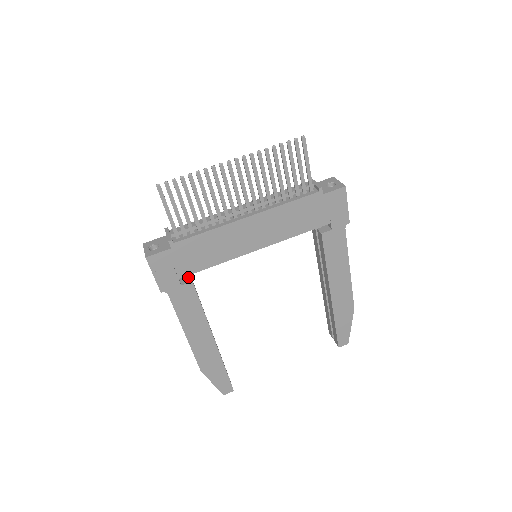
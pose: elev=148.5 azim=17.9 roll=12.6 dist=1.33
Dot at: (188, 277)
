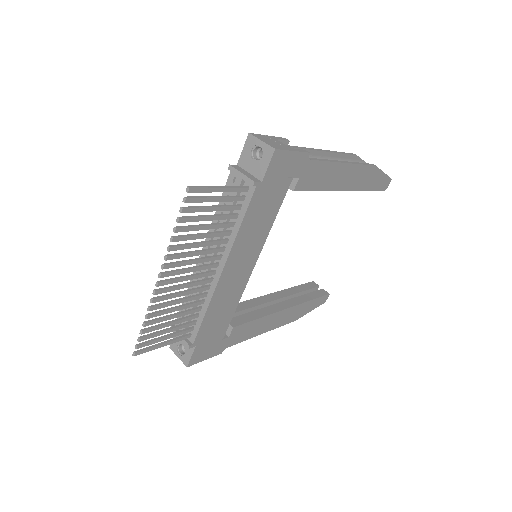
Dot at: occluded
